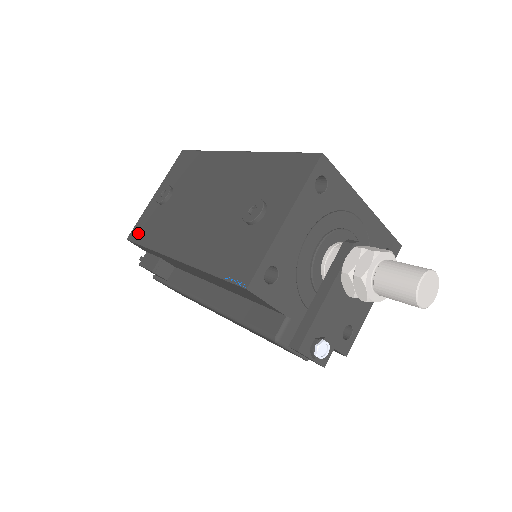
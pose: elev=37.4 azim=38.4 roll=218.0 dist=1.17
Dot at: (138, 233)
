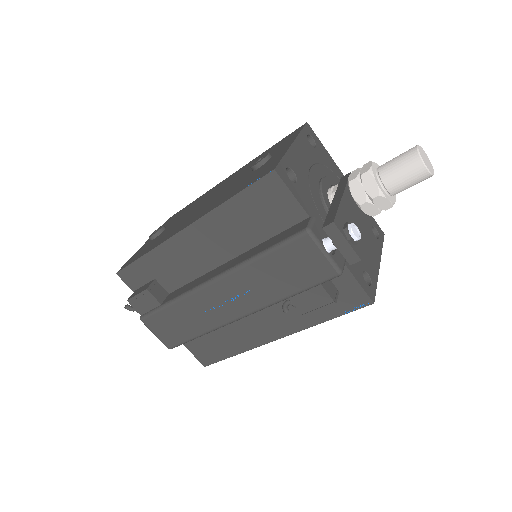
Dot at: (131, 261)
